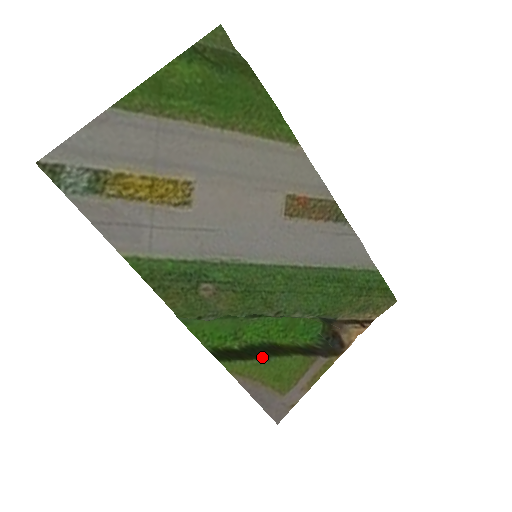
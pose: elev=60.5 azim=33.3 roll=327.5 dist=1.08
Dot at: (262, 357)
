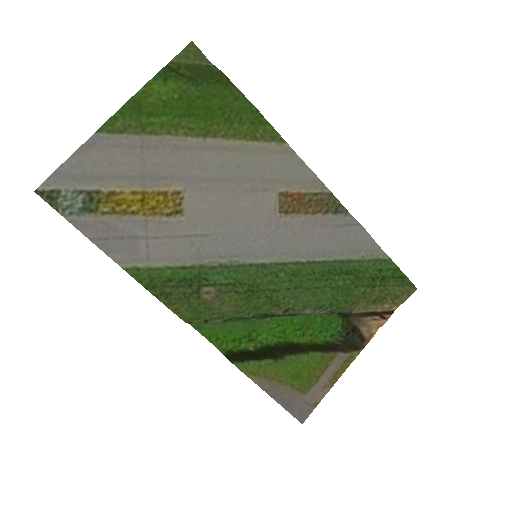
Dot at: (277, 356)
